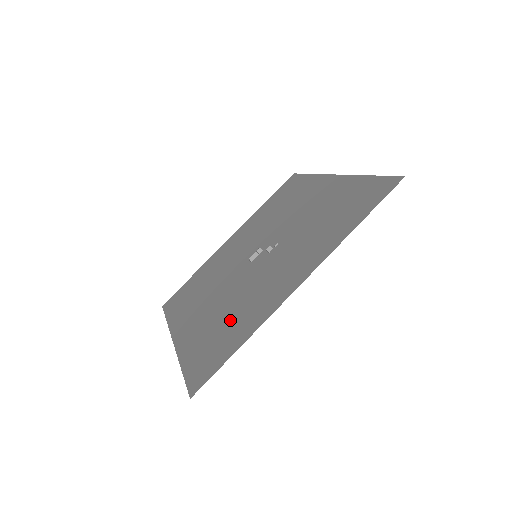
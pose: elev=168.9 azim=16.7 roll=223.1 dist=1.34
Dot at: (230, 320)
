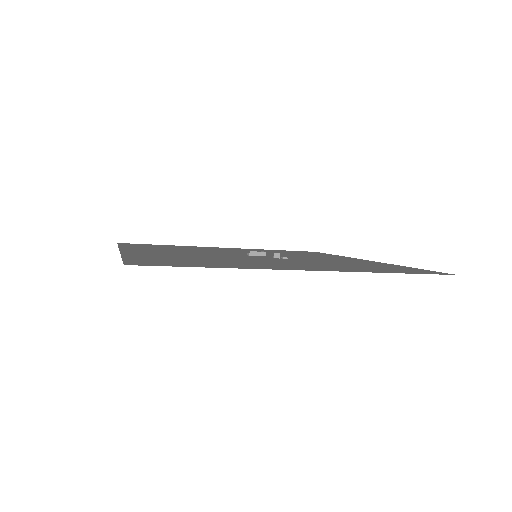
Dot at: (207, 260)
